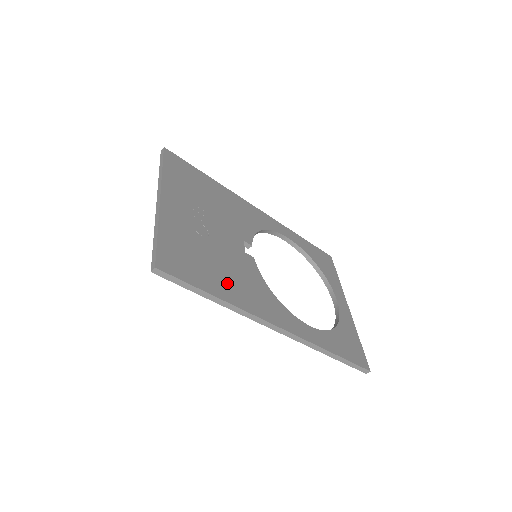
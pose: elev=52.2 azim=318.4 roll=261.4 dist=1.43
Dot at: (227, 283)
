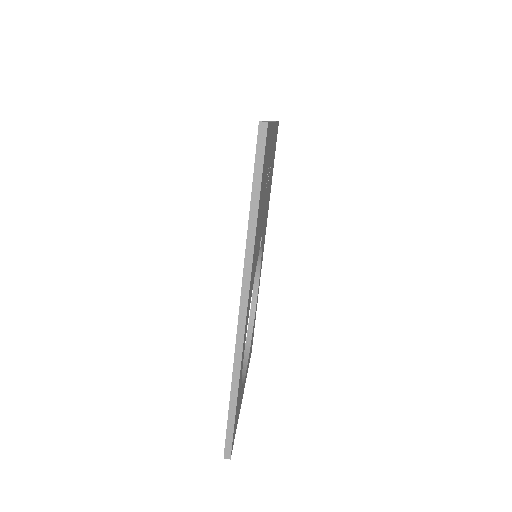
Dot at: occluded
